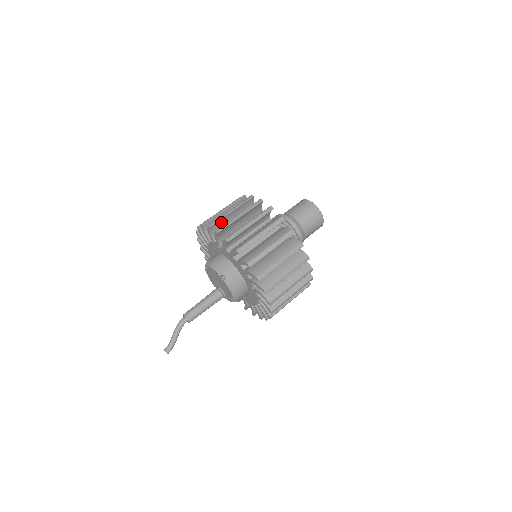
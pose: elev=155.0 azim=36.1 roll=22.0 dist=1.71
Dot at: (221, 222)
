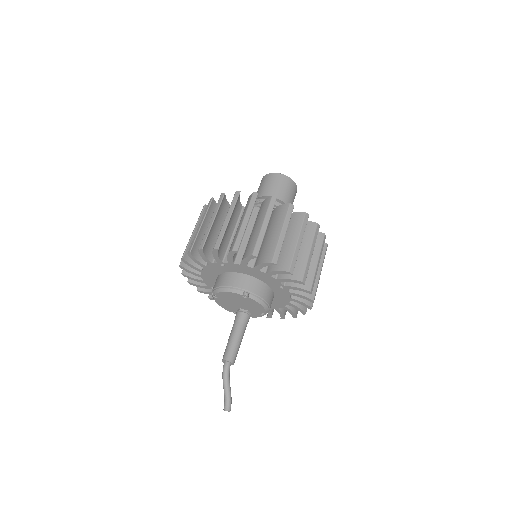
Dot at: (209, 238)
